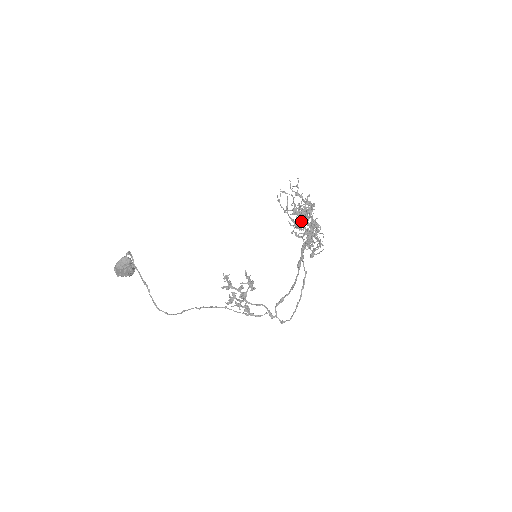
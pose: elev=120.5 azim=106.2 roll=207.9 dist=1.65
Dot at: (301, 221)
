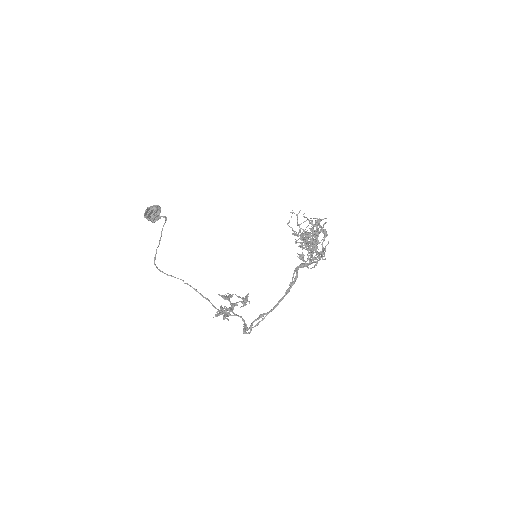
Dot at: occluded
